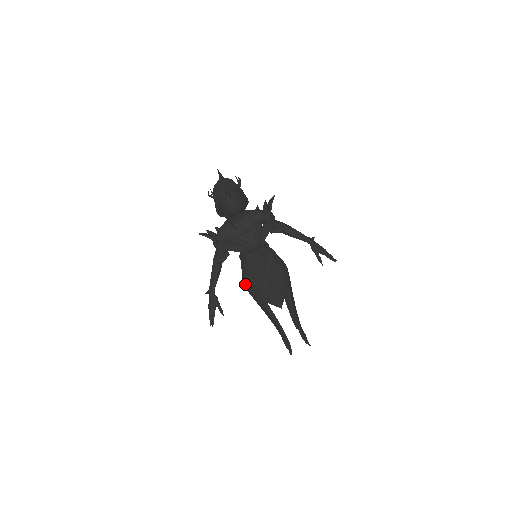
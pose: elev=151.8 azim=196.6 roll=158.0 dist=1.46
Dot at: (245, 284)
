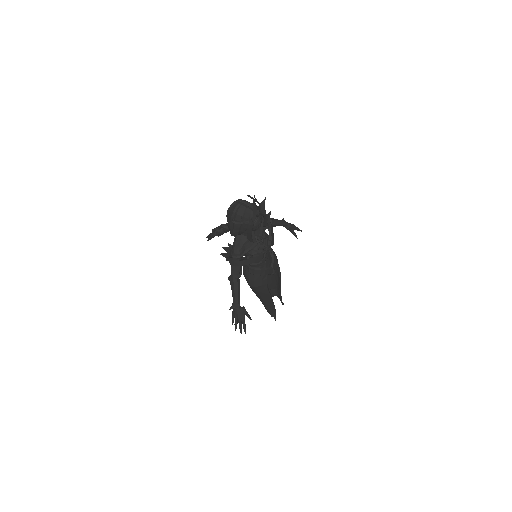
Dot at: (255, 284)
